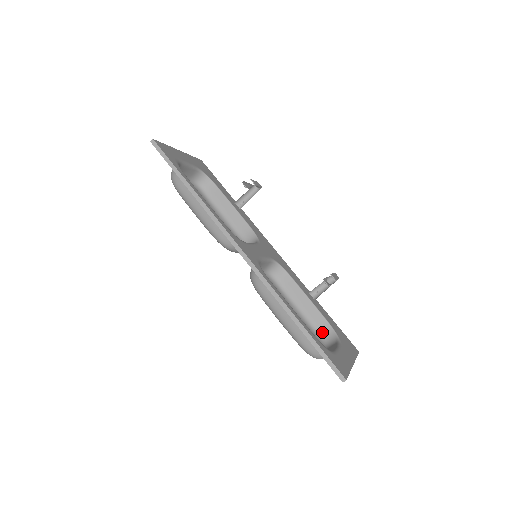
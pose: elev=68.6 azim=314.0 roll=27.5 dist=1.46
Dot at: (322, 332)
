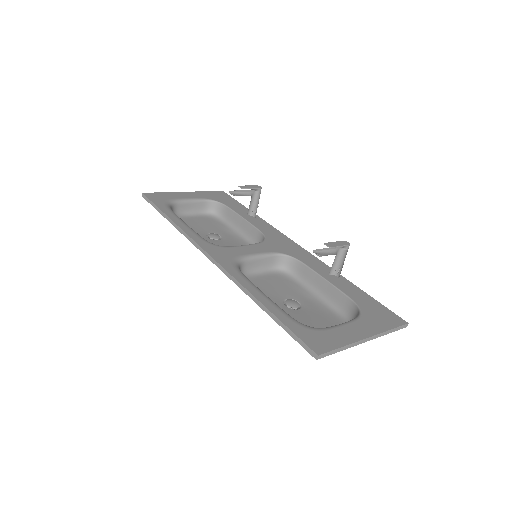
Dot at: (348, 312)
